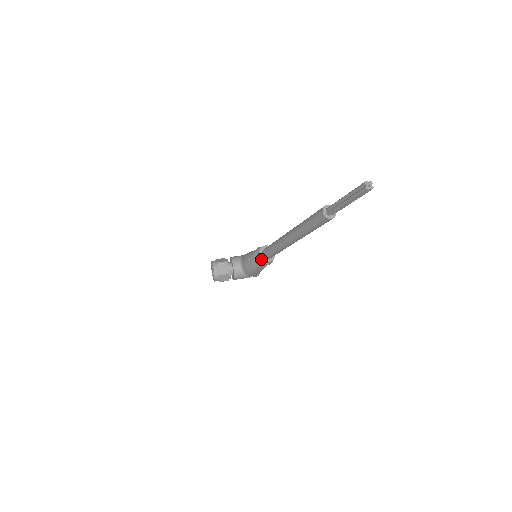
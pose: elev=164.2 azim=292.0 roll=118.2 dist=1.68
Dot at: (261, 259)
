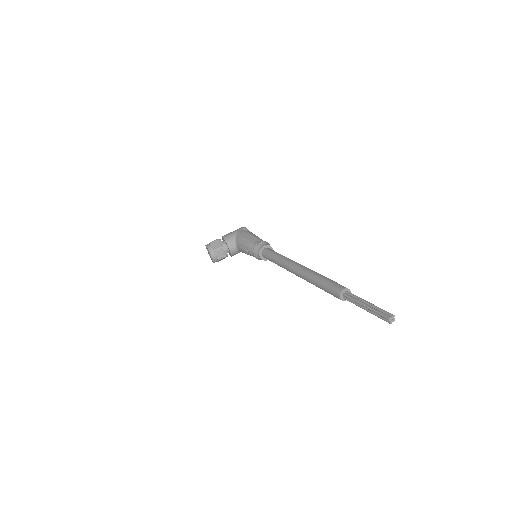
Dot at: occluded
